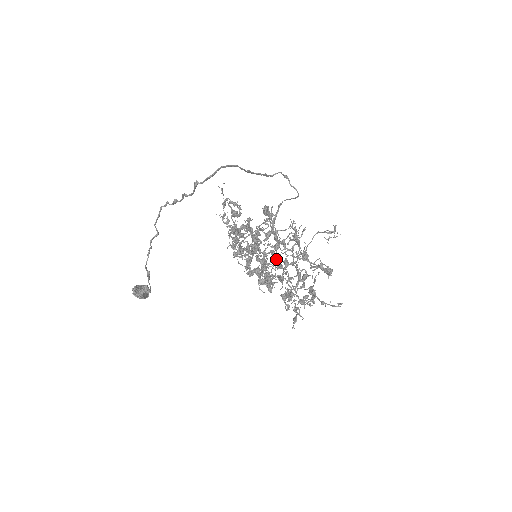
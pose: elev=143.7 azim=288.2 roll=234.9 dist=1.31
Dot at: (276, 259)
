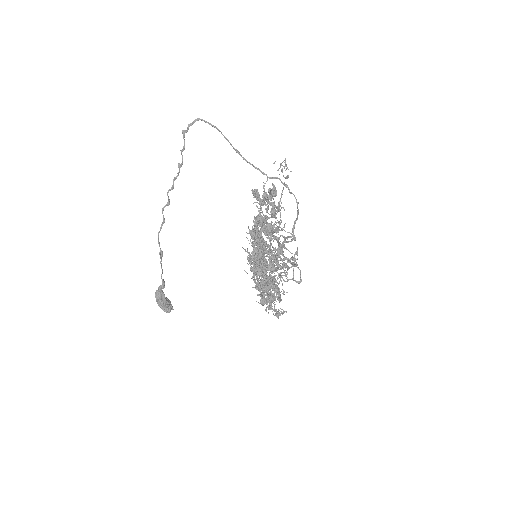
Dot at: (256, 227)
